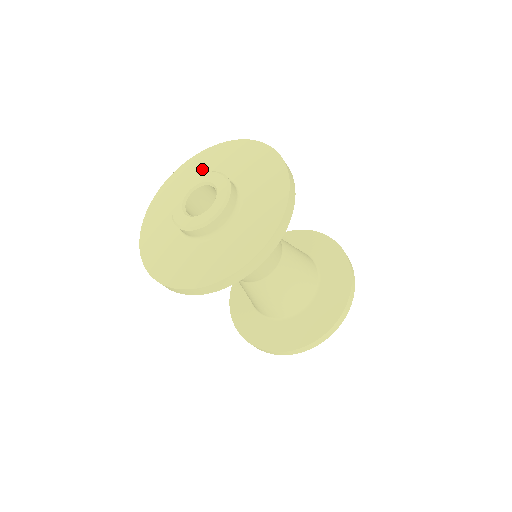
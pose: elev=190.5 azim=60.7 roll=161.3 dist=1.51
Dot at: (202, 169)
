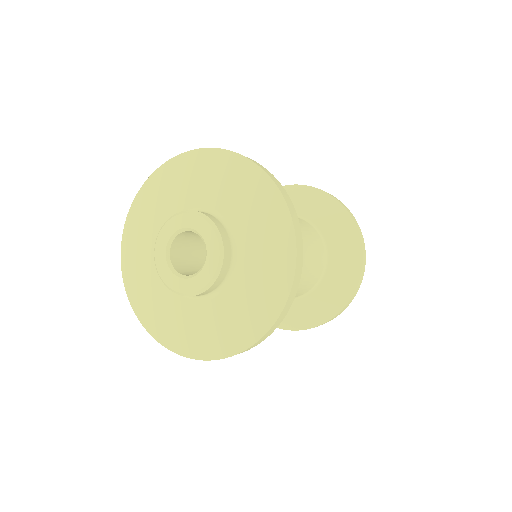
Dot at: (189, 184)
